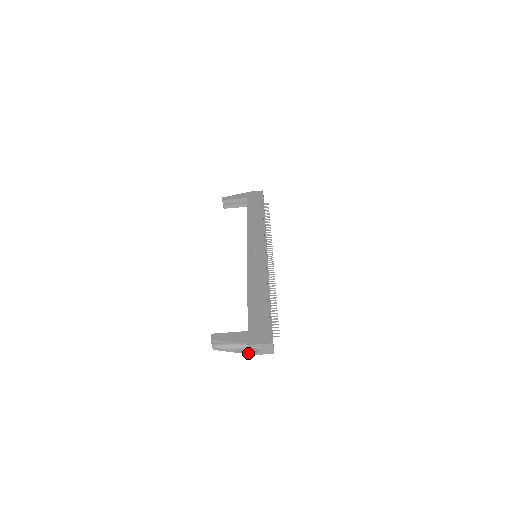
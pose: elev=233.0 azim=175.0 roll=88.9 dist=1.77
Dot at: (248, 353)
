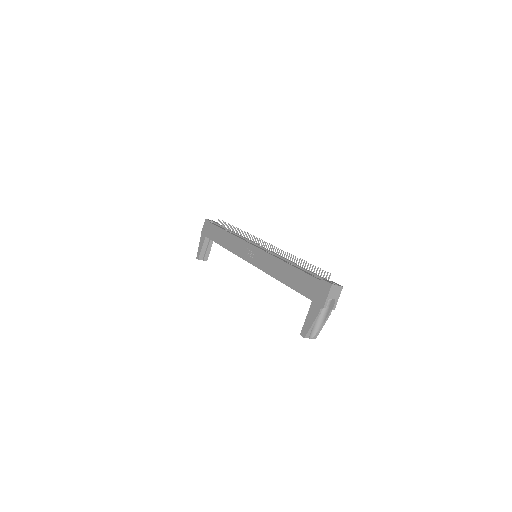
Dot at: occluded
